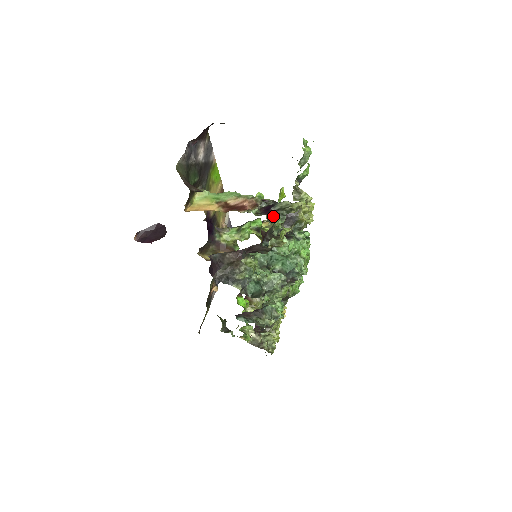
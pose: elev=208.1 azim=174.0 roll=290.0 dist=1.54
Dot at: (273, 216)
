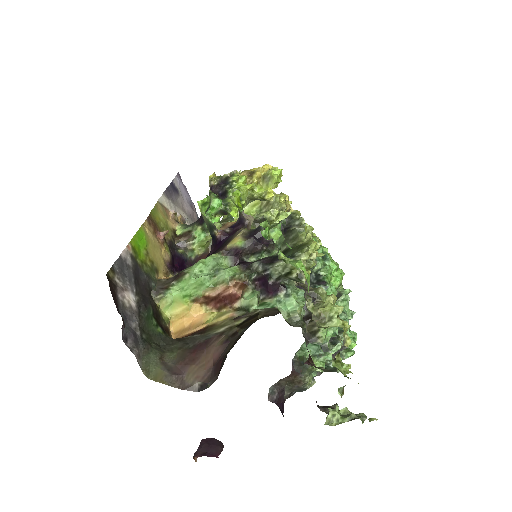
Dot at: (284, 299)
